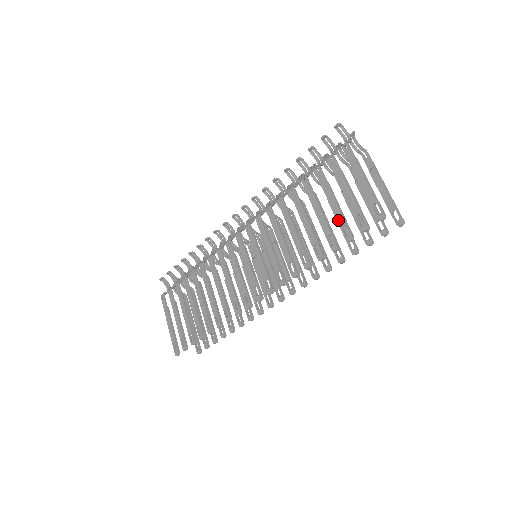
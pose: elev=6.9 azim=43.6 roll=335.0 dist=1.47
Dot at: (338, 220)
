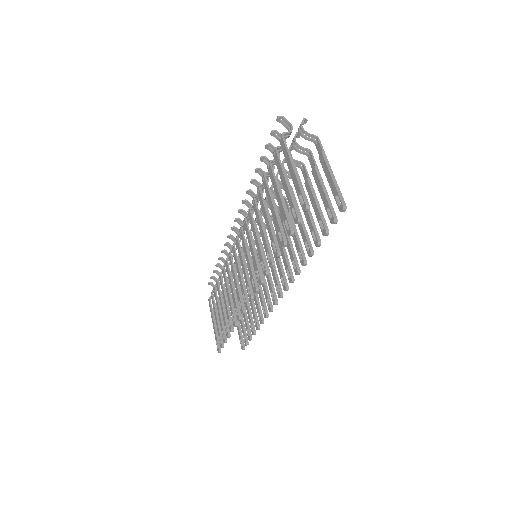
Dot at: (282, 215)
